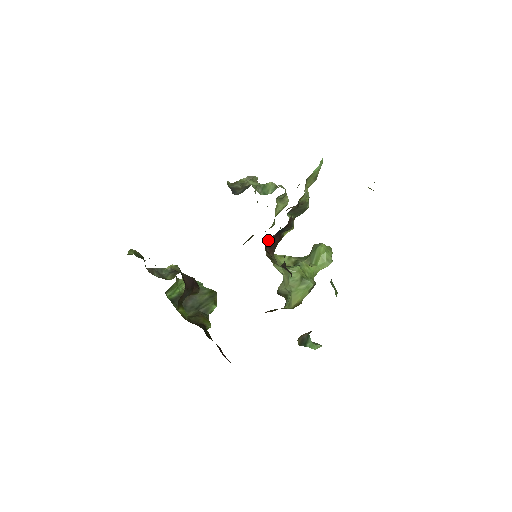
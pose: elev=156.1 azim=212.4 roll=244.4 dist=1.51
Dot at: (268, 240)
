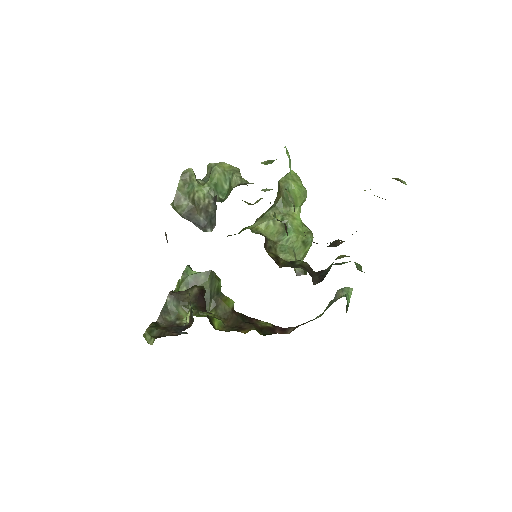
Dot at: occluded
